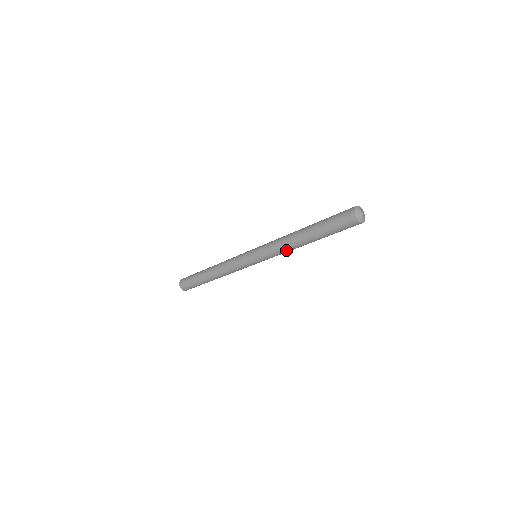
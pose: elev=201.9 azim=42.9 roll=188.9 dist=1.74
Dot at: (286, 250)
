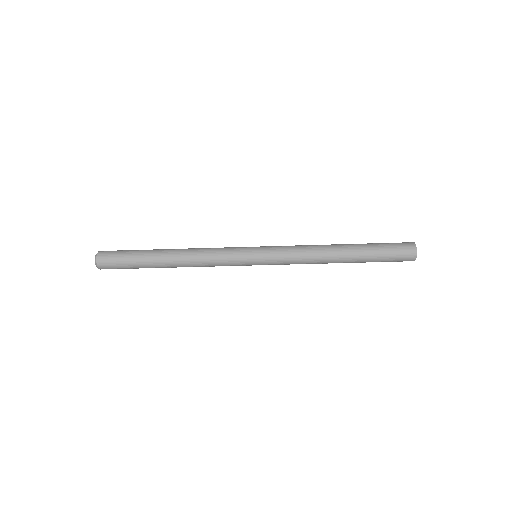
Dot at: (310, 263)
